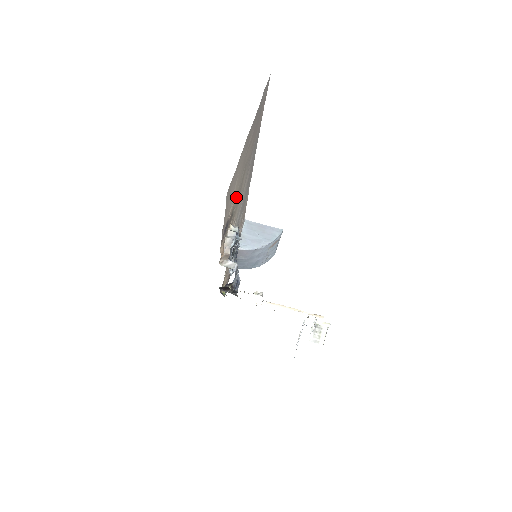
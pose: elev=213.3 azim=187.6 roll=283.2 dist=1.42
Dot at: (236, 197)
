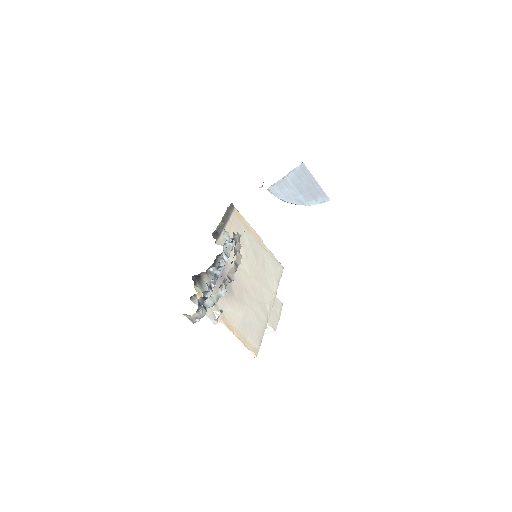
Dot at: occluded
